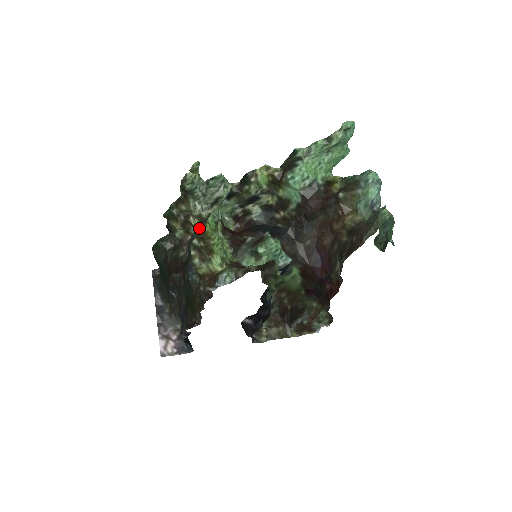
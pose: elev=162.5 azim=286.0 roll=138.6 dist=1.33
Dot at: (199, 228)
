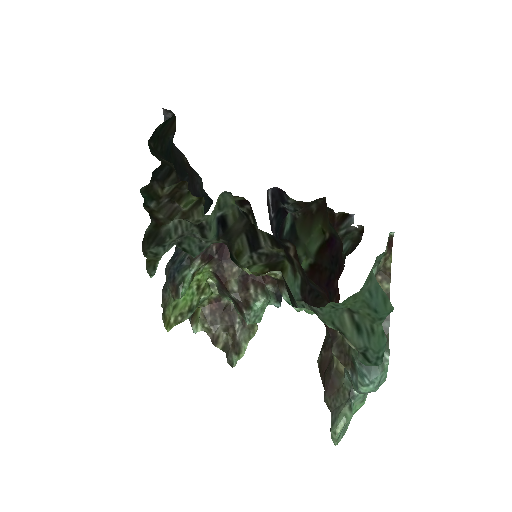
Dot at: (169, 291)
